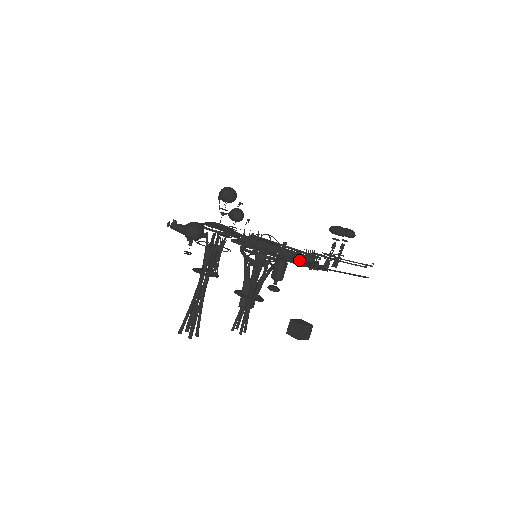
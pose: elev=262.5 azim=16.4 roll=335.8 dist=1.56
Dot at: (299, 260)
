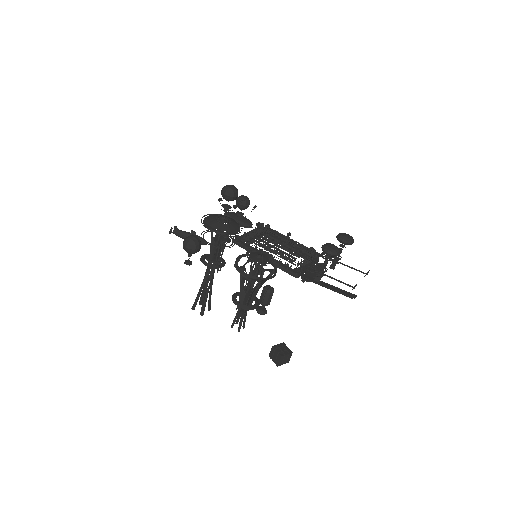
Dot at: (293, 271)
